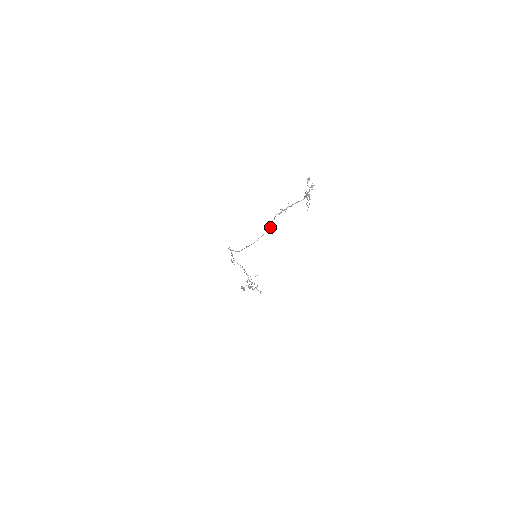
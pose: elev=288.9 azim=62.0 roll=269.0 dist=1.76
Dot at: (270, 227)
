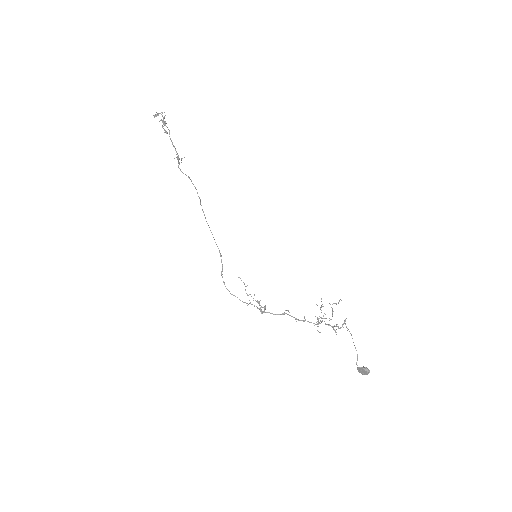
Dot at: occluded
